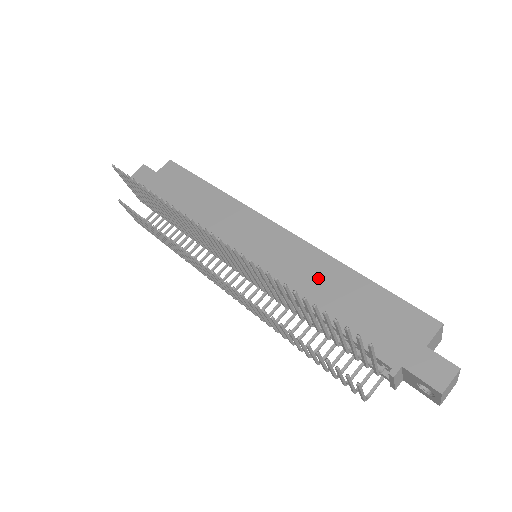
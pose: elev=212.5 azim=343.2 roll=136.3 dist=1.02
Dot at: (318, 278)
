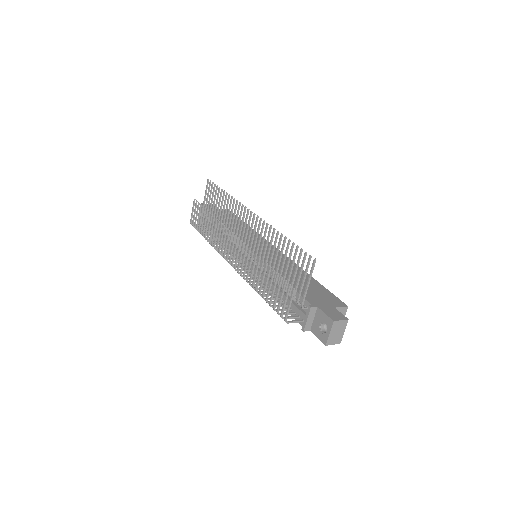
Dot at: (289, 269)
